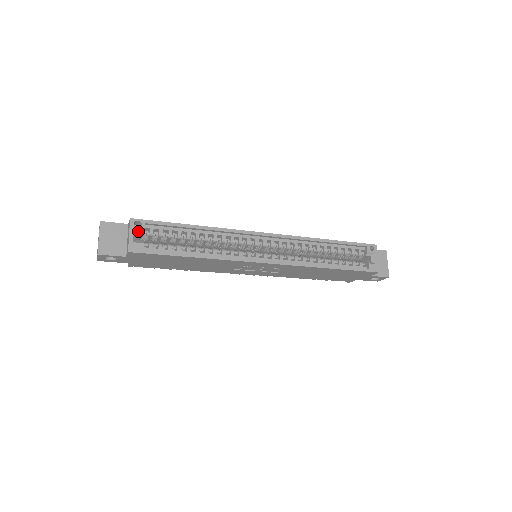
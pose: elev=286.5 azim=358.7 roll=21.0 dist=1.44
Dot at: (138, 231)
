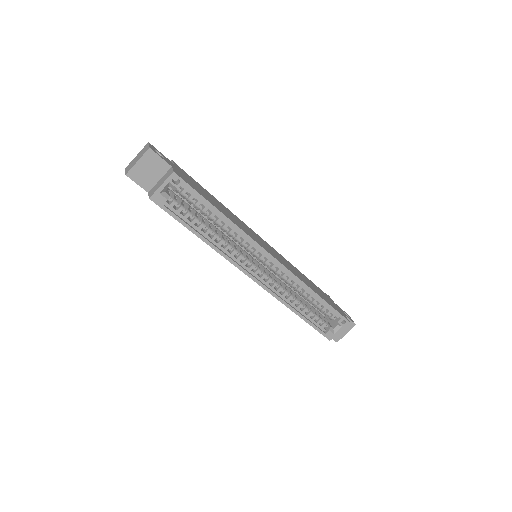
Dot at: (172, 186)
